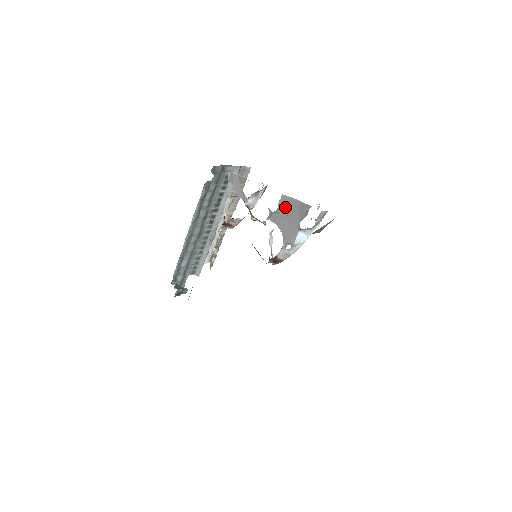
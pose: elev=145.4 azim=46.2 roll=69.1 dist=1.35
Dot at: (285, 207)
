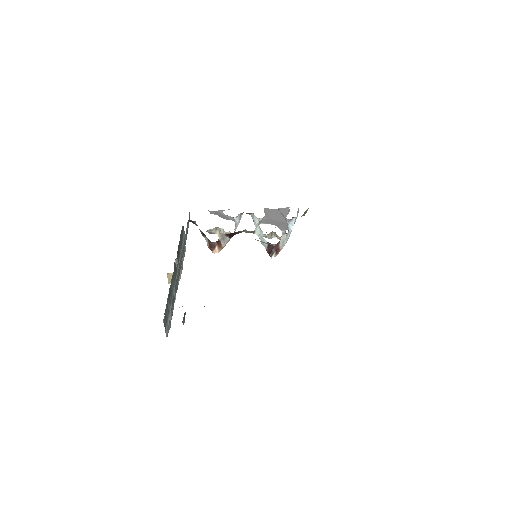
Dot at: (269, 214)
